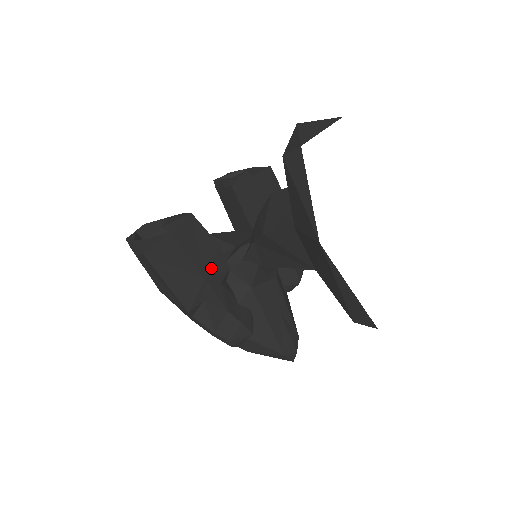
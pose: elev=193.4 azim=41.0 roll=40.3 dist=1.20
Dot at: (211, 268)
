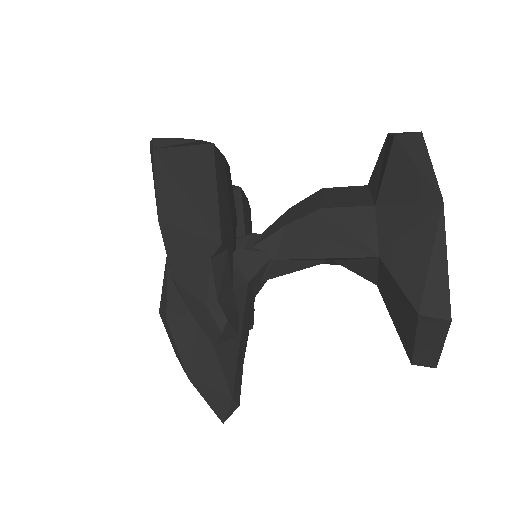
Dot at: (234, 227)
